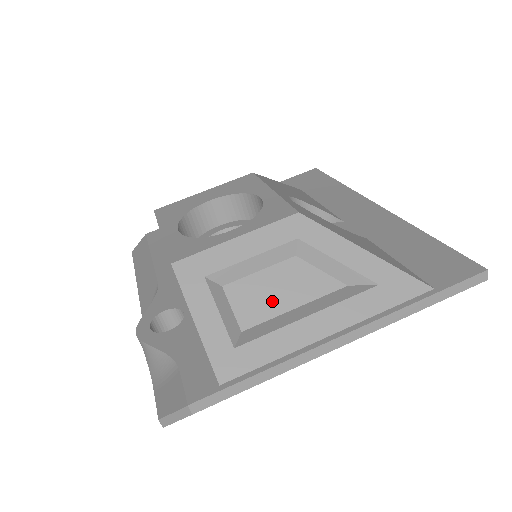
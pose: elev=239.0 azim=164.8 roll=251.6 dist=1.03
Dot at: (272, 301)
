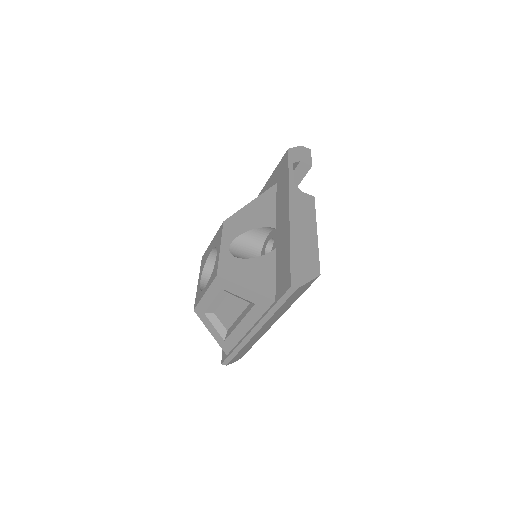
Dot at: (230, 316)
